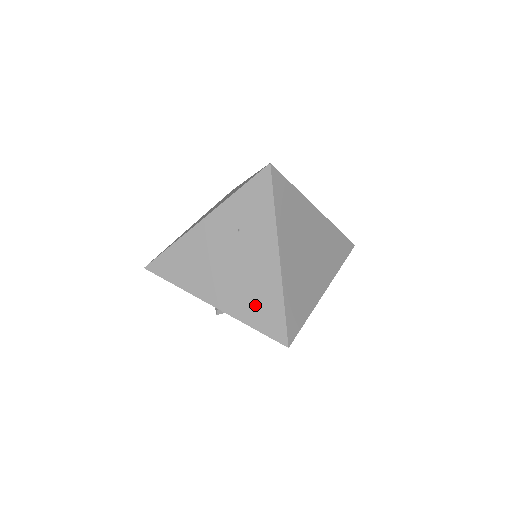
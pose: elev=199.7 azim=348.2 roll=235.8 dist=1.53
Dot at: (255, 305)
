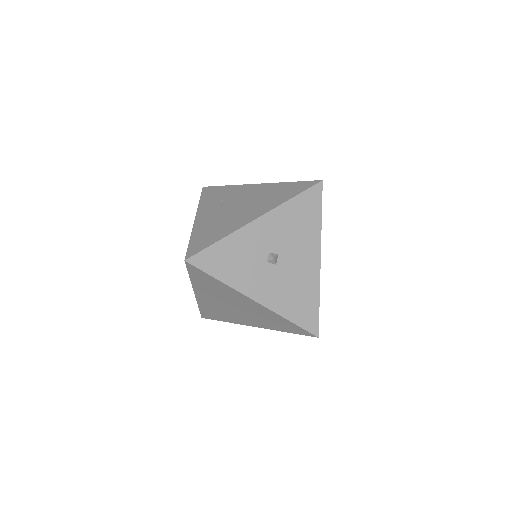
Dot at: (278, 195)
